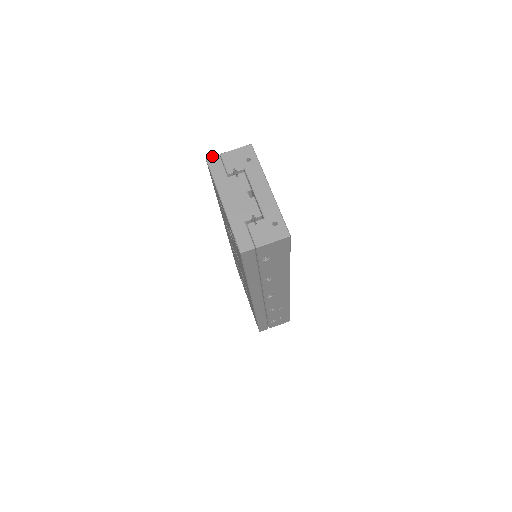
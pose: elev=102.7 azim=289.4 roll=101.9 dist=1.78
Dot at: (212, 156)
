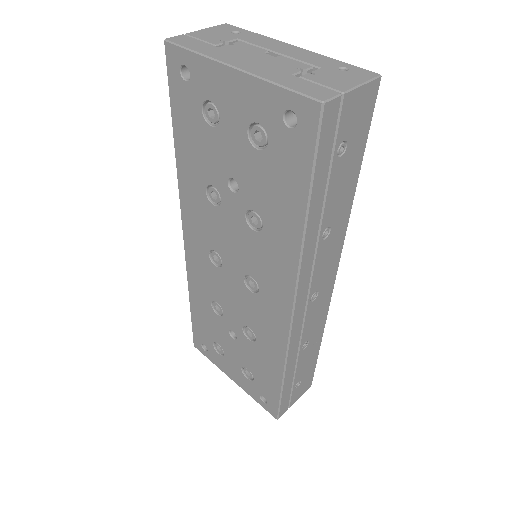
Dot at: occluded
